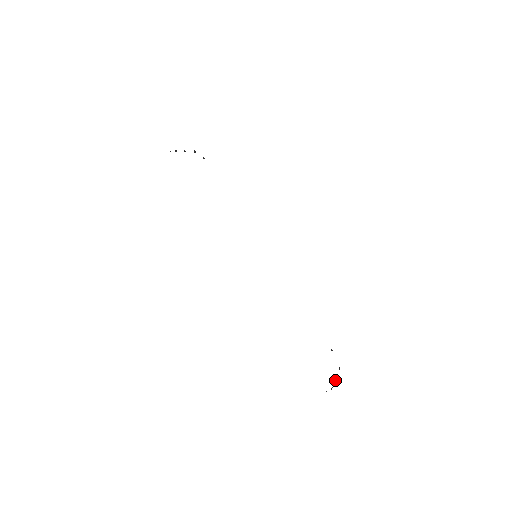
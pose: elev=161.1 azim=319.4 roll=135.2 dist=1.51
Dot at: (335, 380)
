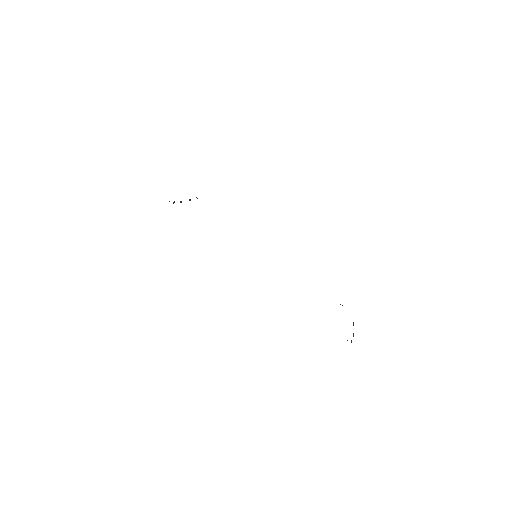
Dot at: (353, 334)
